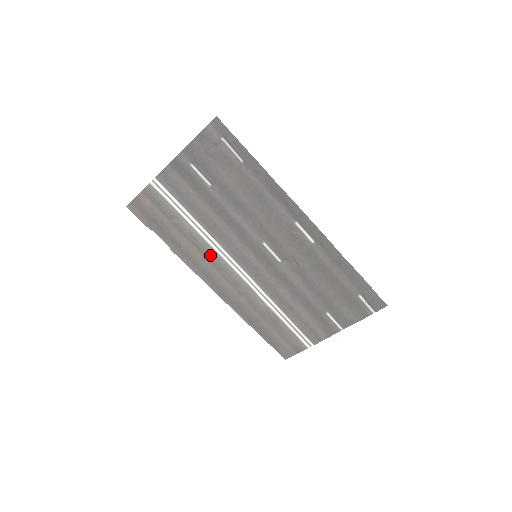
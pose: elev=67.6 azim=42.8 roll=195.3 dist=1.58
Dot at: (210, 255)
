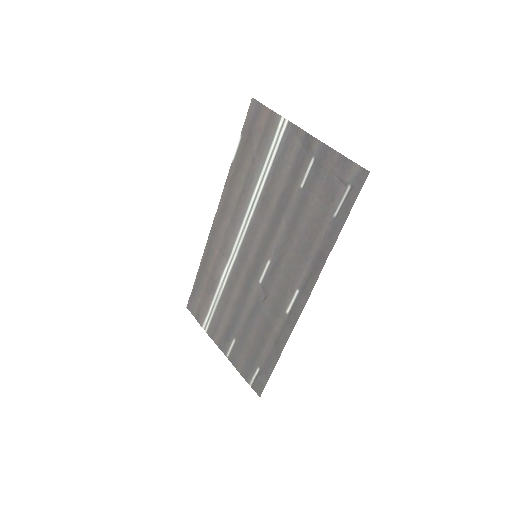
Dot at: (241, 207)
